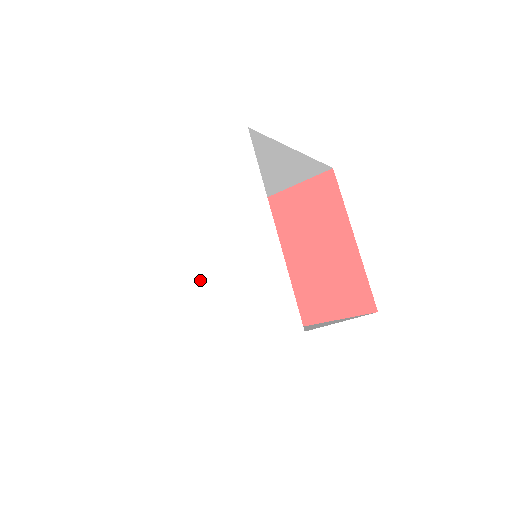
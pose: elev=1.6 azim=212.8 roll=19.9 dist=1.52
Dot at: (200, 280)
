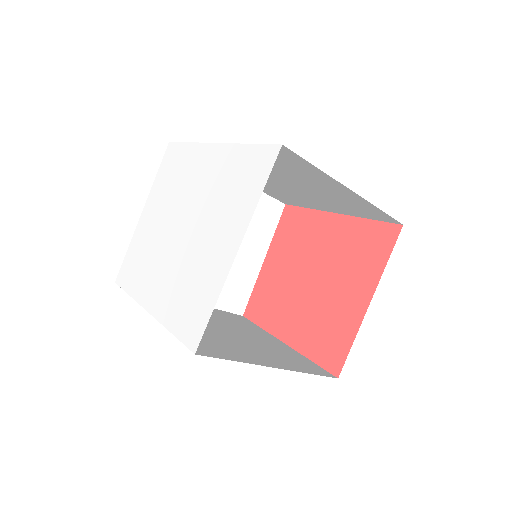
Dot at: (193, 240)
